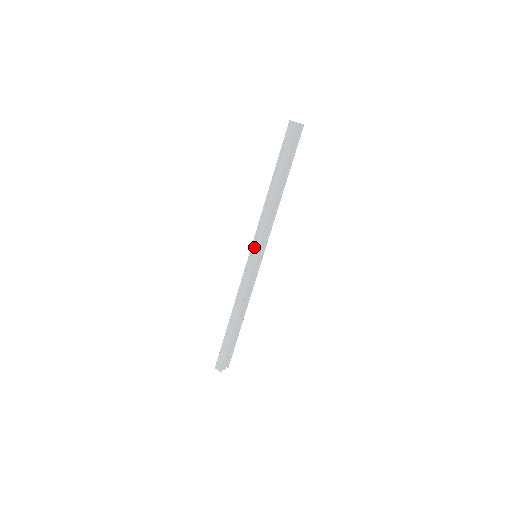
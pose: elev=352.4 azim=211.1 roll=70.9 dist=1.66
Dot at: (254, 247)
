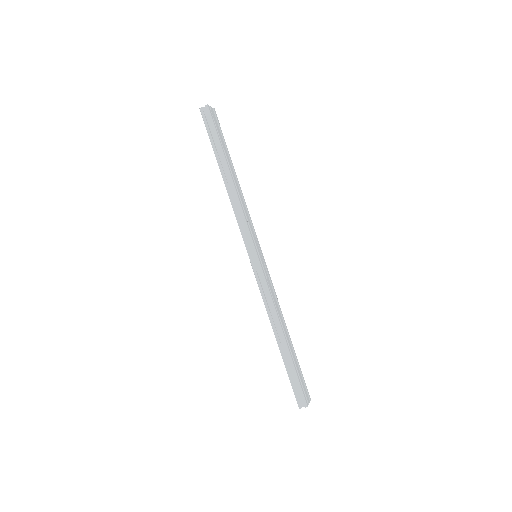
Dot at: (248, 247)
